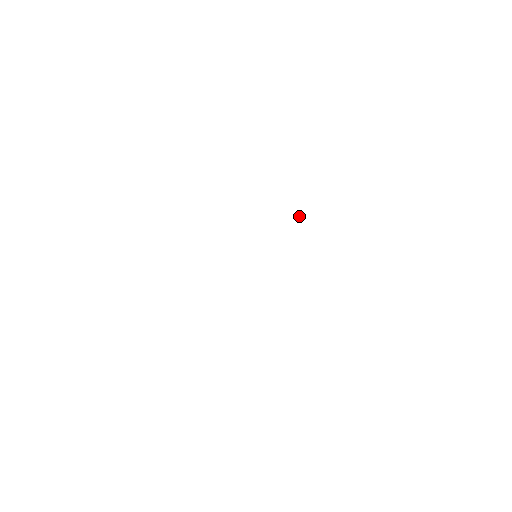
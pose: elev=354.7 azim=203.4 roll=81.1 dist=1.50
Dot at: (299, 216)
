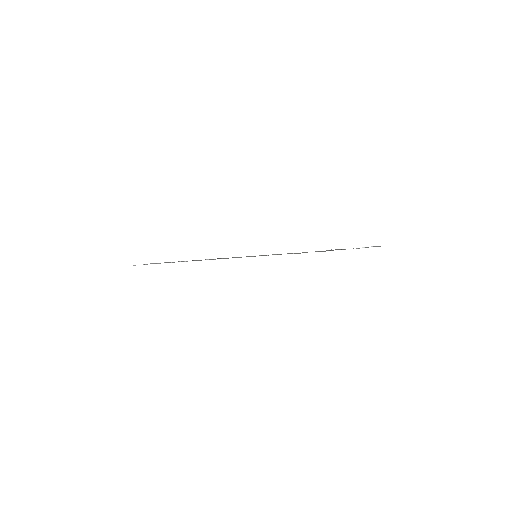
Dot at: occluded
